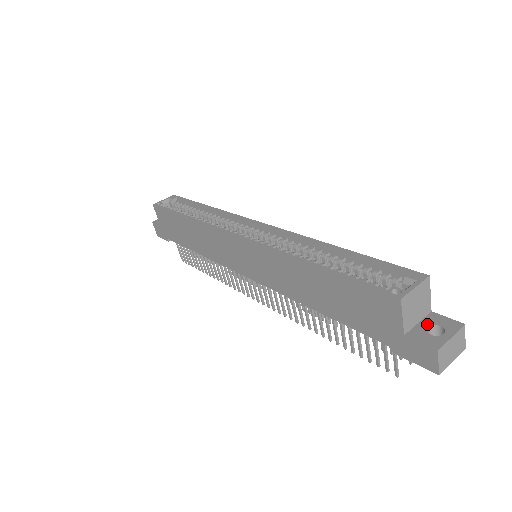
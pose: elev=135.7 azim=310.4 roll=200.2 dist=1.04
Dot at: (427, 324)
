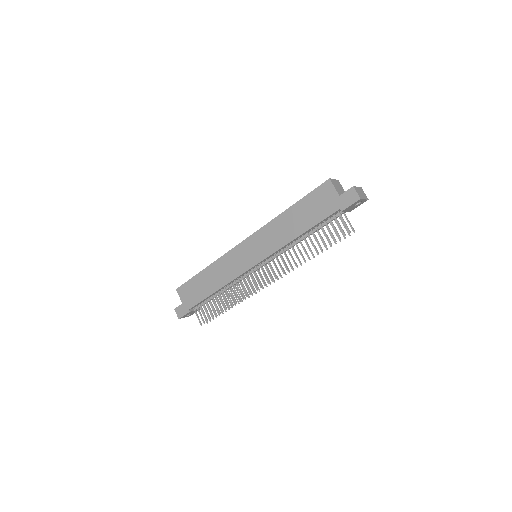
Dot at: occluded
